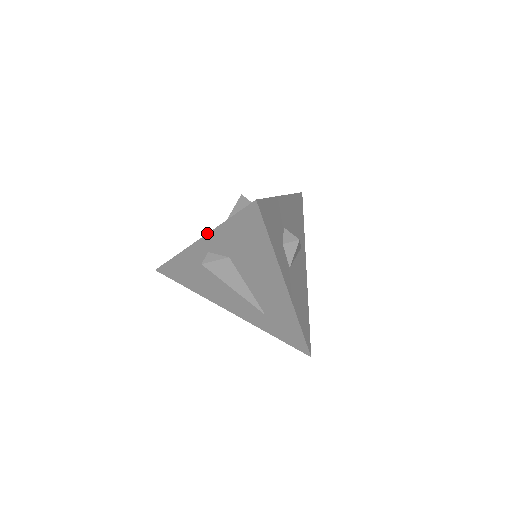
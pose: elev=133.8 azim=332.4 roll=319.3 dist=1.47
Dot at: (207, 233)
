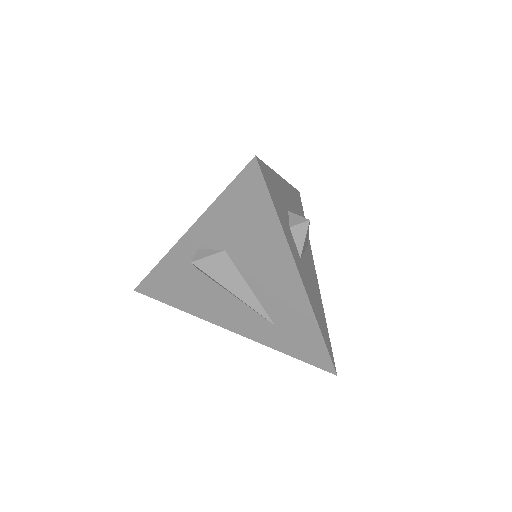
Dot at: occluded
